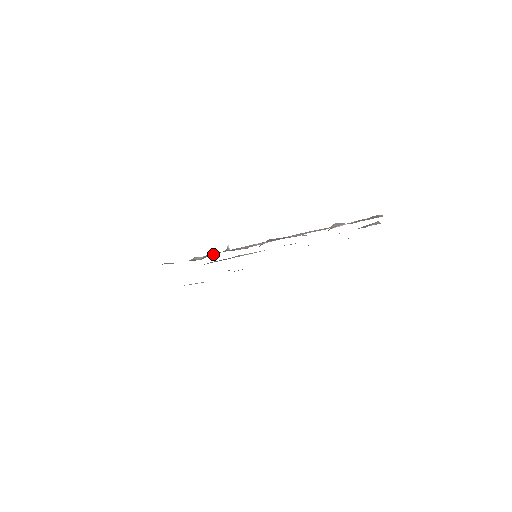
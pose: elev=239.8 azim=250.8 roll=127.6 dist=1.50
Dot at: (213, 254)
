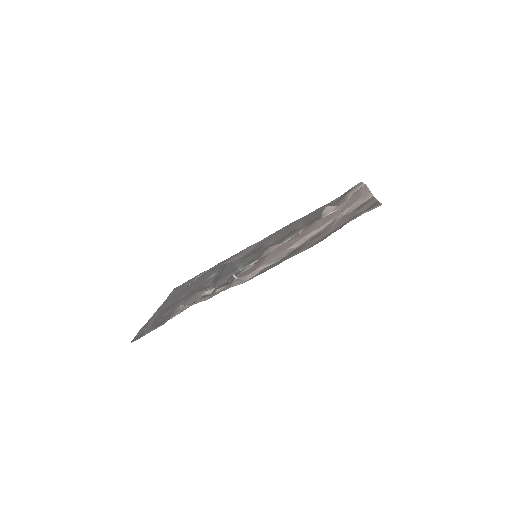
Dot at: (222, 286)
